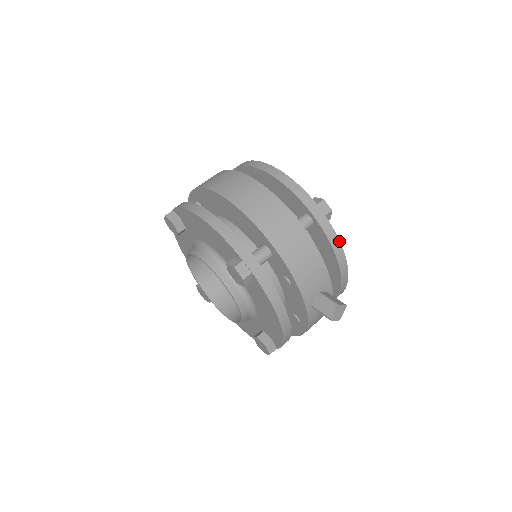
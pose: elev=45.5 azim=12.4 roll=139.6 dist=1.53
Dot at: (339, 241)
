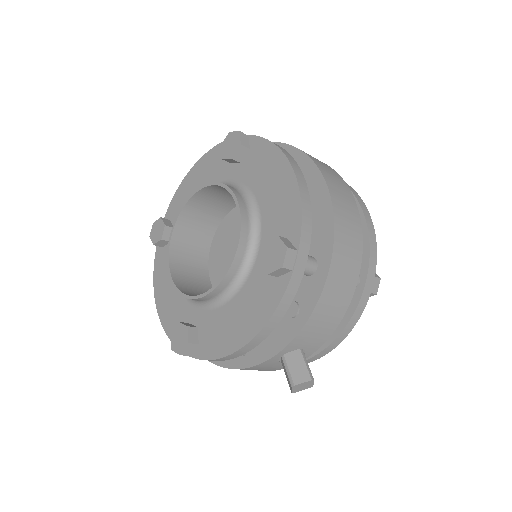
Dot at: (355, 324)
